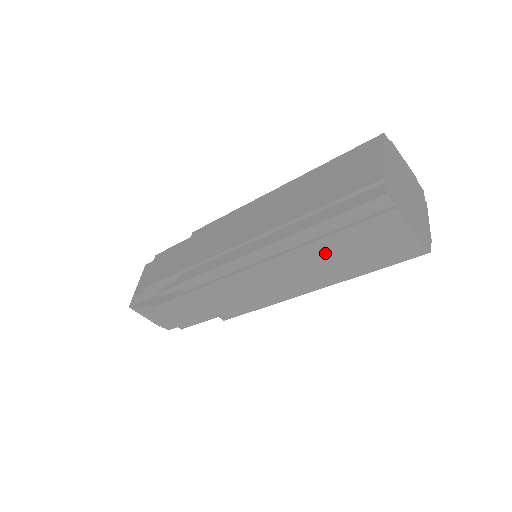
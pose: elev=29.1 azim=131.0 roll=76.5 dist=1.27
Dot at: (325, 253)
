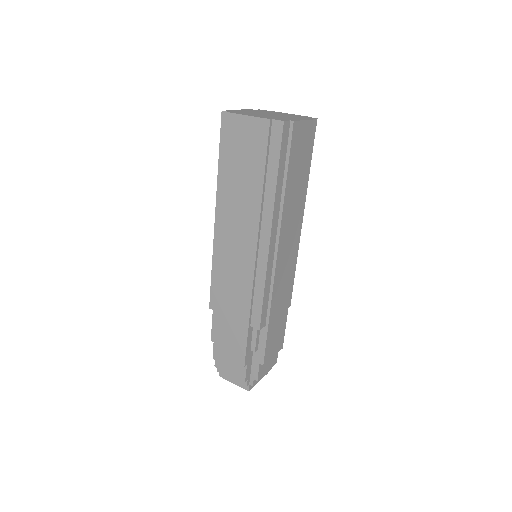
Dot at: (237, 185)
